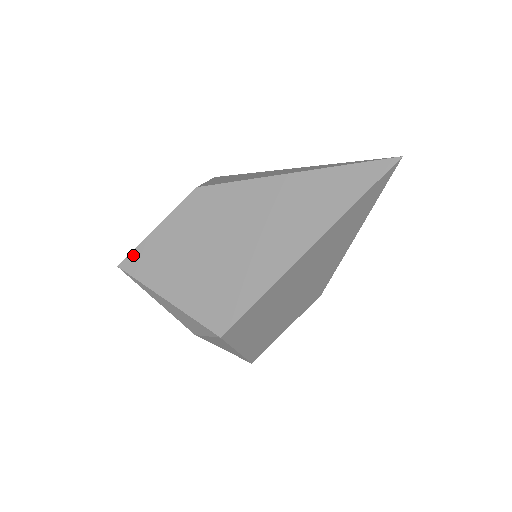
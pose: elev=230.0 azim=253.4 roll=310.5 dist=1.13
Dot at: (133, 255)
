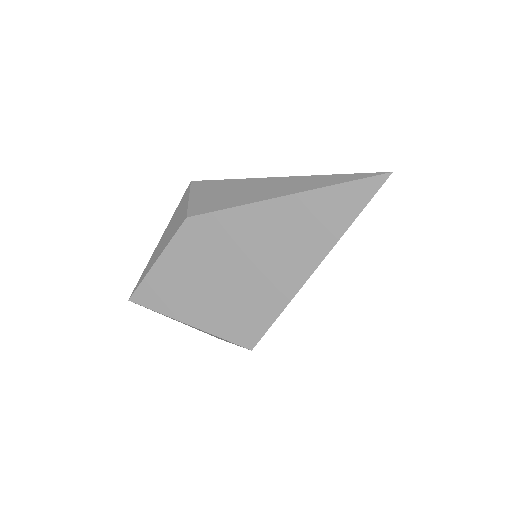
Dot at: (141, 289)
